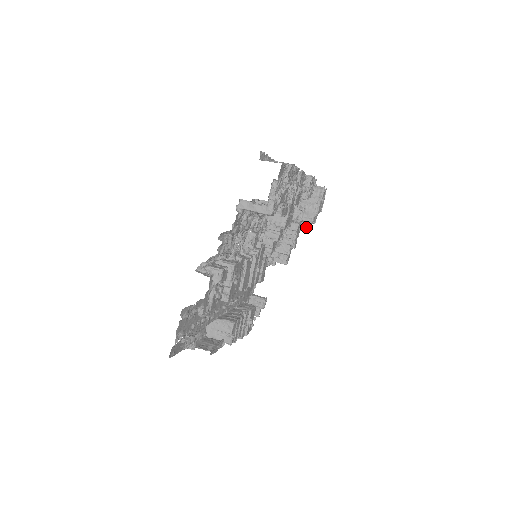
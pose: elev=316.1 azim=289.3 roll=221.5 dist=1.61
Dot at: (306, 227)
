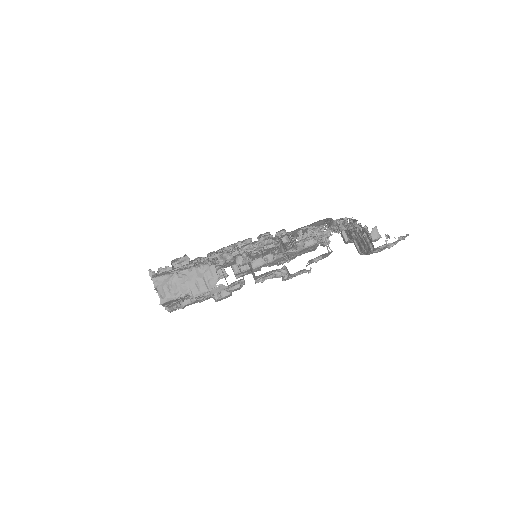
Dot at: (372, 240)
